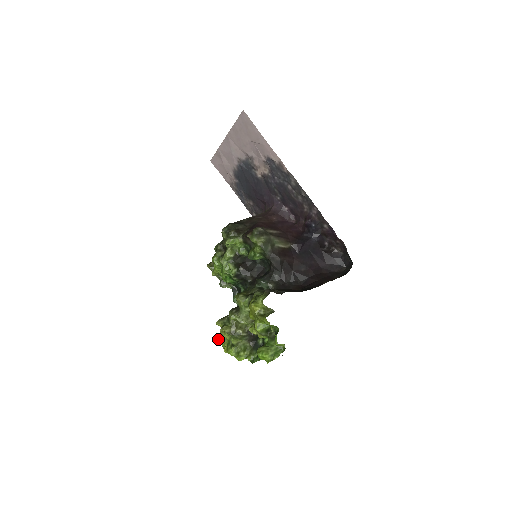
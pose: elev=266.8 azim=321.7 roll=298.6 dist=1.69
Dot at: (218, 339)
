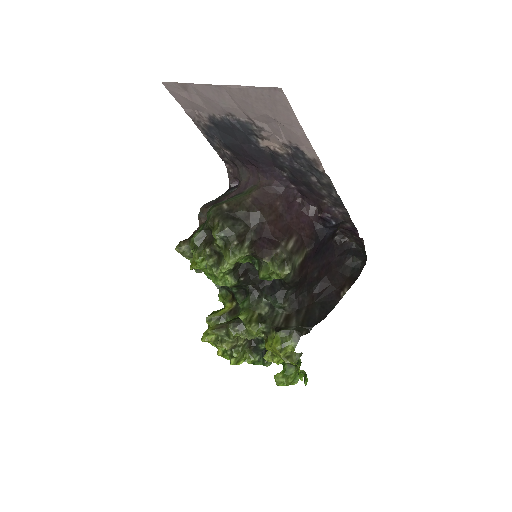
Dot at: (207, 341)
